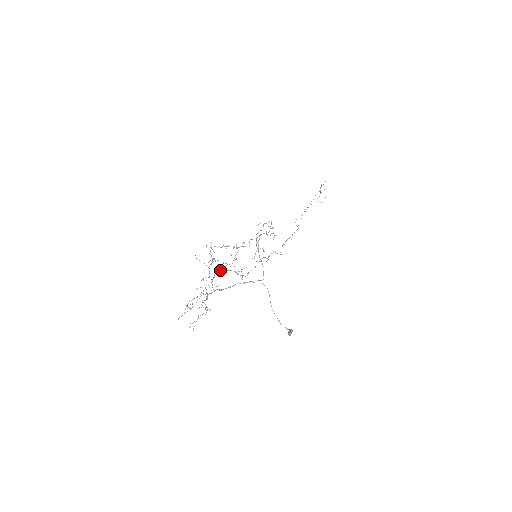
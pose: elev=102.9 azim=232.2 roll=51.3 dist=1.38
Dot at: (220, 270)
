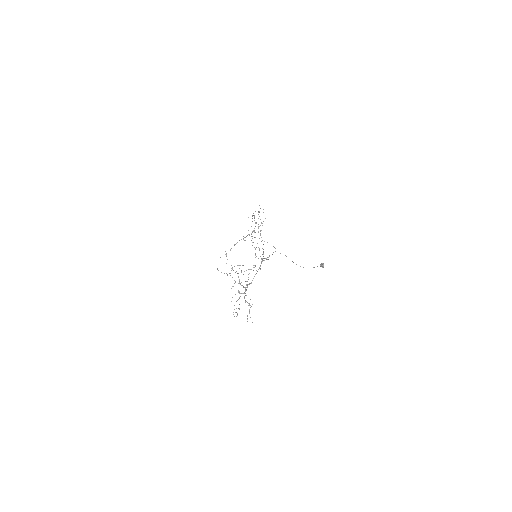
Dot at: occluded
